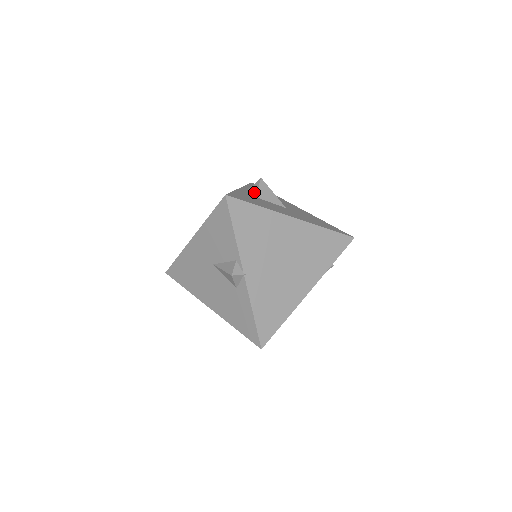
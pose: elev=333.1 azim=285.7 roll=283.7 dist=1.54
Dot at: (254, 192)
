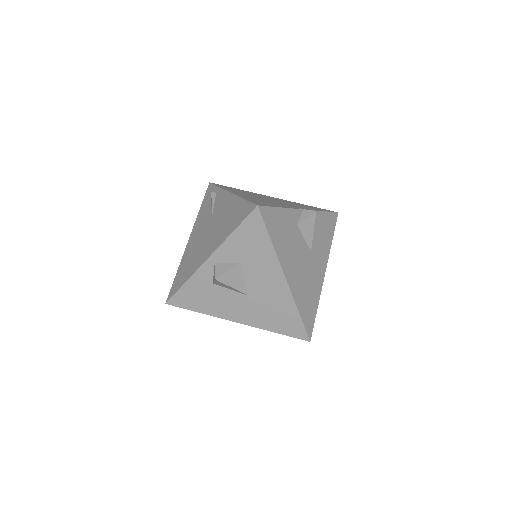
Dot at: (213, 278)
